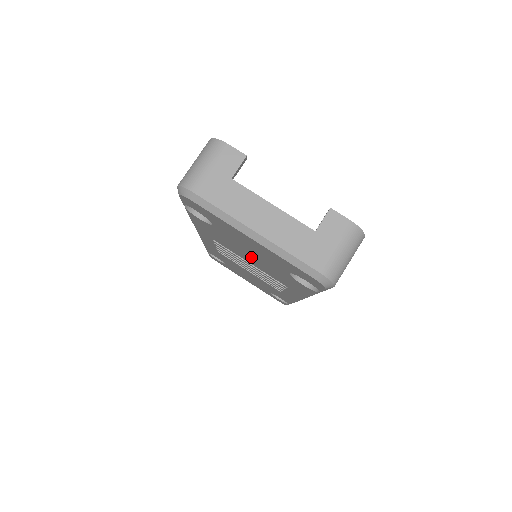
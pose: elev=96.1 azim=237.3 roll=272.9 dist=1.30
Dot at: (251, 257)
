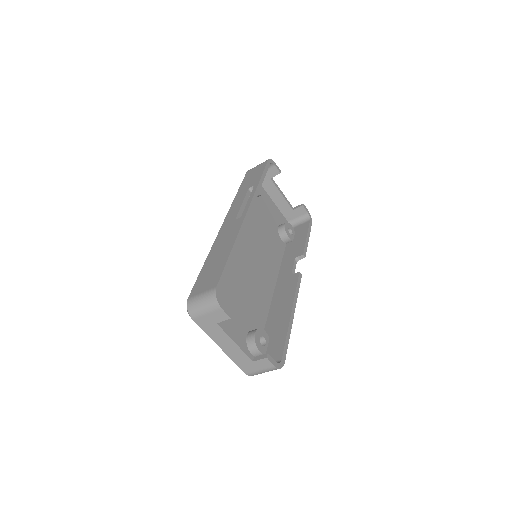
Dot at: occluded
